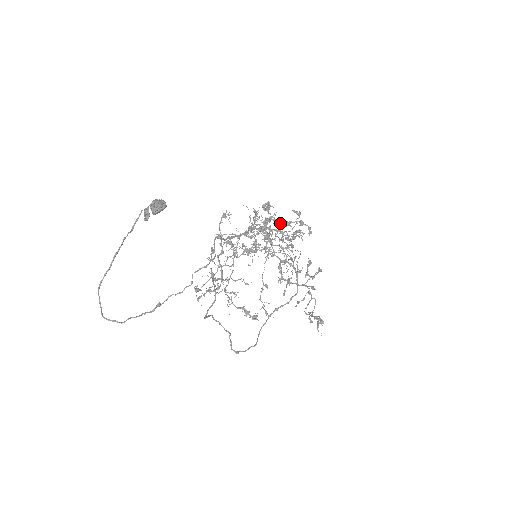
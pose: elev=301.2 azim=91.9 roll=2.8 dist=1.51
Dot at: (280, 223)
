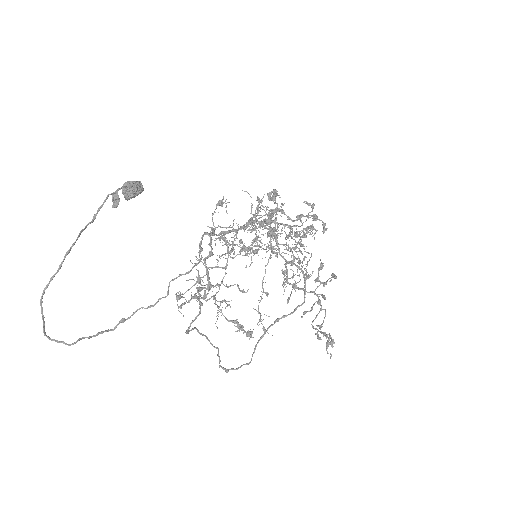
Dot at: (288, 216)
